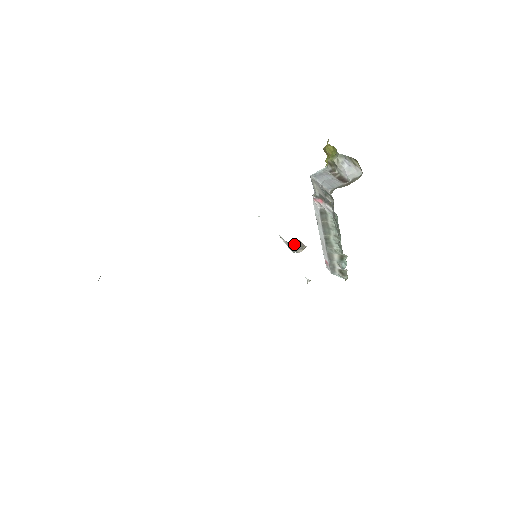
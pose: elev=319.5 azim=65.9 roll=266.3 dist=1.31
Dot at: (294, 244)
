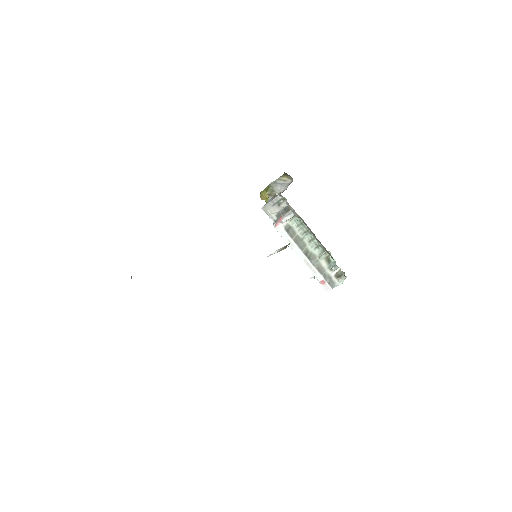
Dot at: occluded
